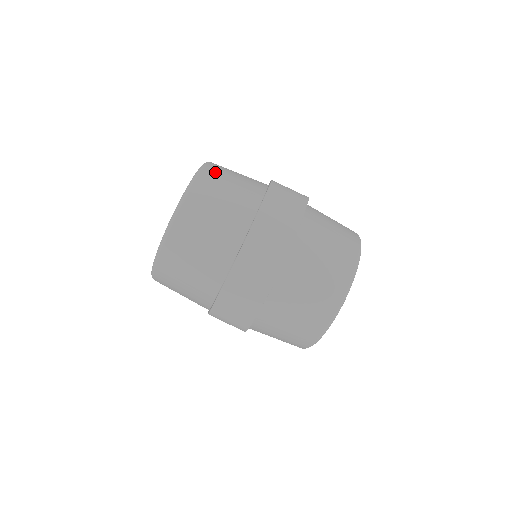
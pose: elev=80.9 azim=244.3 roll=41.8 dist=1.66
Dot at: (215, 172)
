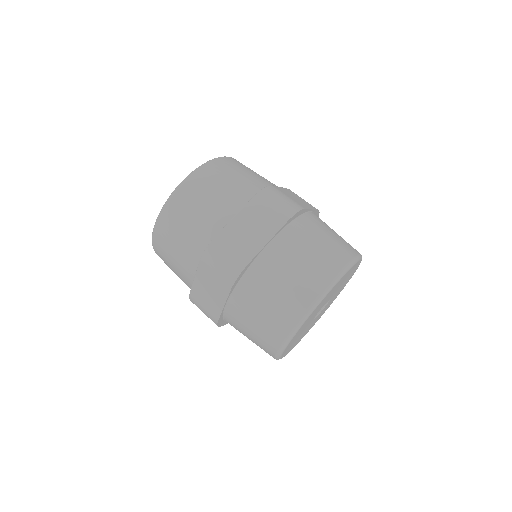
Dot at: (213, 171)
